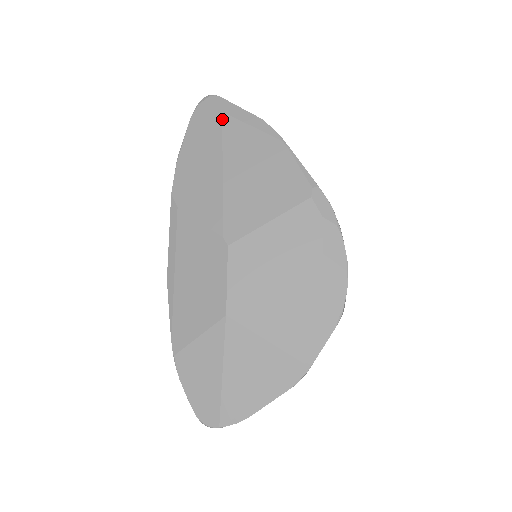
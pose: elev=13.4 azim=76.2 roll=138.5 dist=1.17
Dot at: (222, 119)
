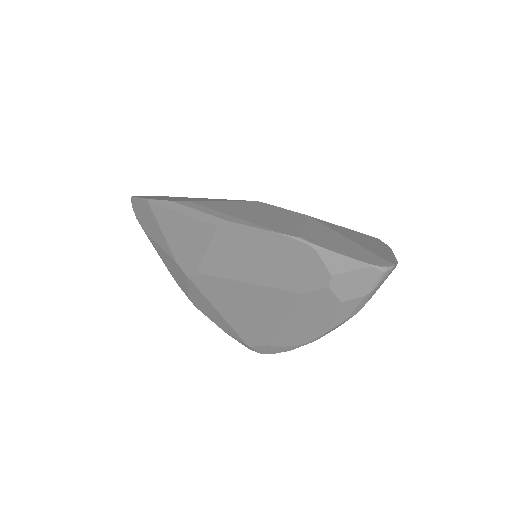
Dot at: (166, 196)
